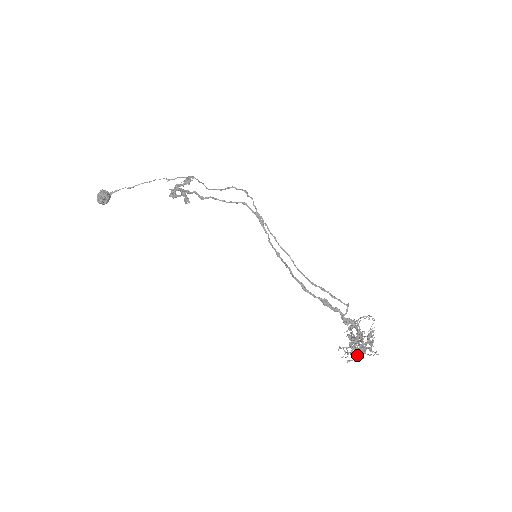
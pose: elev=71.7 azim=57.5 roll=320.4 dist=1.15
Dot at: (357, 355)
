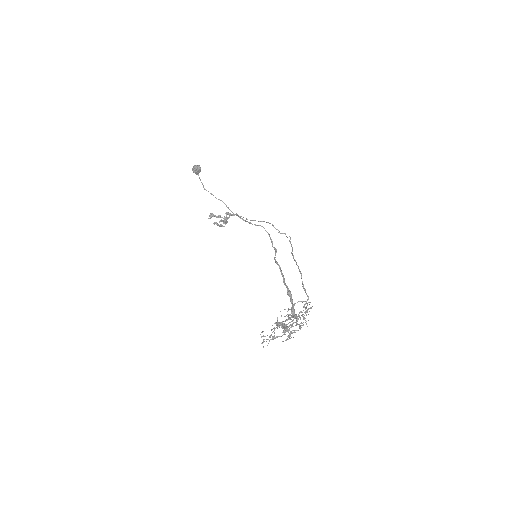
Dot at: (287, 324)
